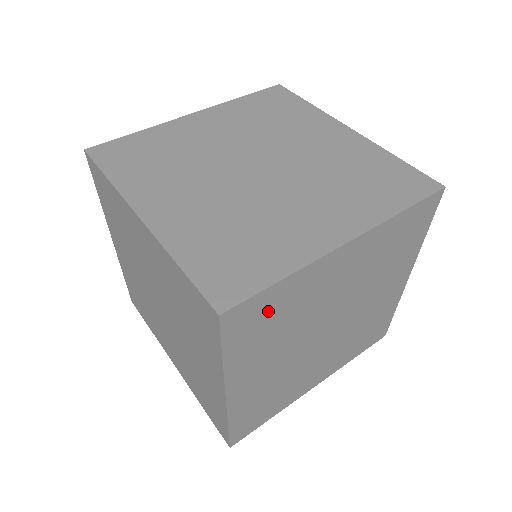
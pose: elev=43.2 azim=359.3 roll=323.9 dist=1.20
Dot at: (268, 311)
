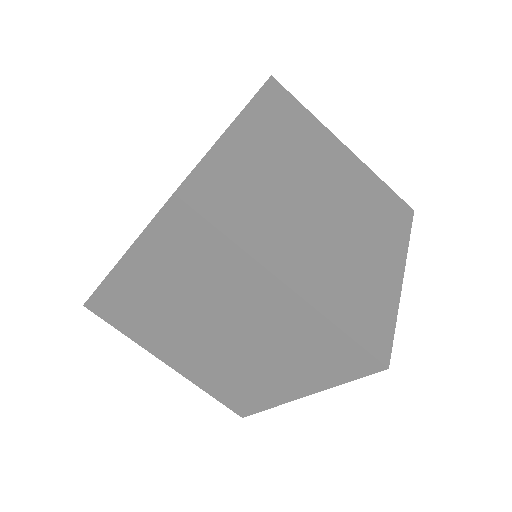
Dot at: (224, 188)
